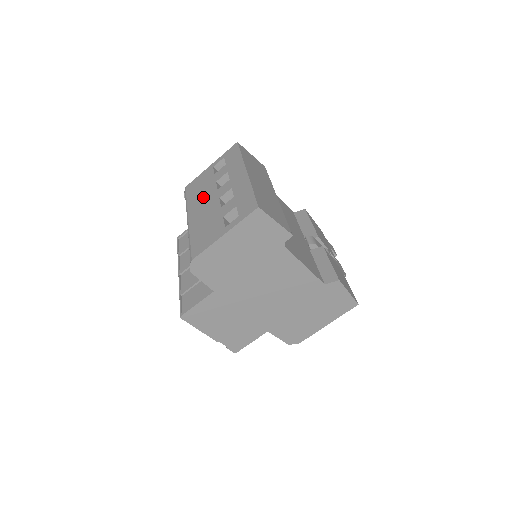
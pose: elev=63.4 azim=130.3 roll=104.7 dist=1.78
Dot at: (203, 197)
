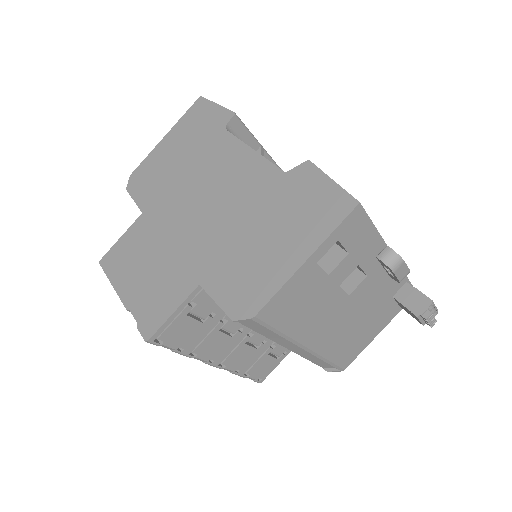
Dot at: occluded
